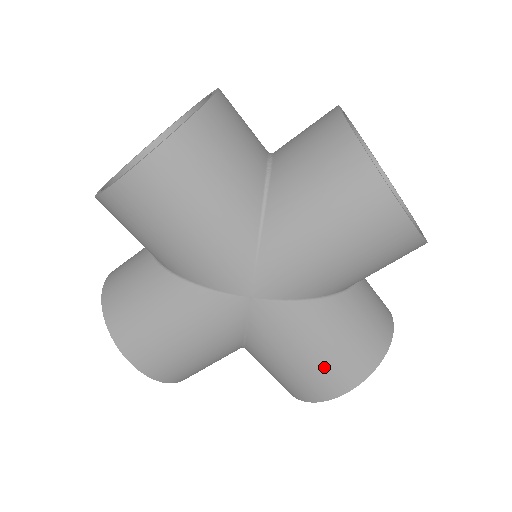
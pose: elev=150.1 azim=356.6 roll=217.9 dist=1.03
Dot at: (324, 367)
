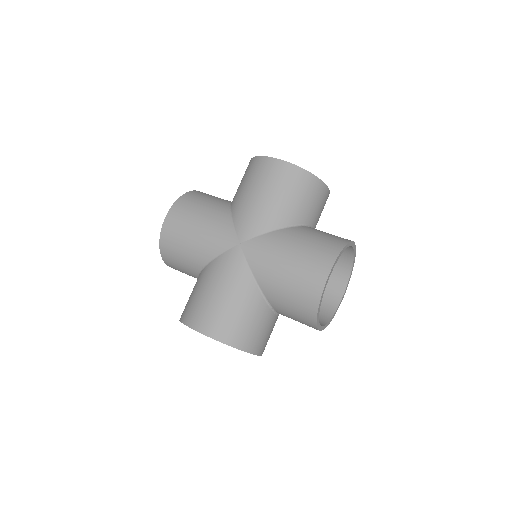
Dot at: (303, 262)
